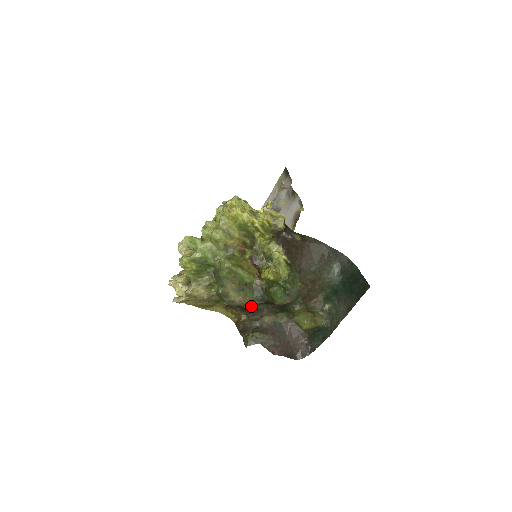
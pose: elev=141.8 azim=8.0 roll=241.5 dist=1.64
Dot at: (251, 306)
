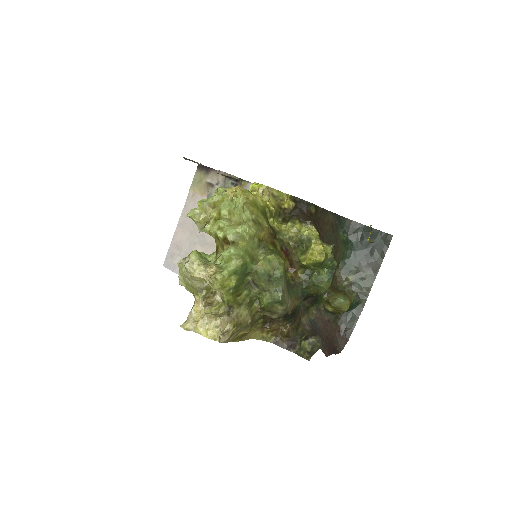
Dot at: (294, 309)
